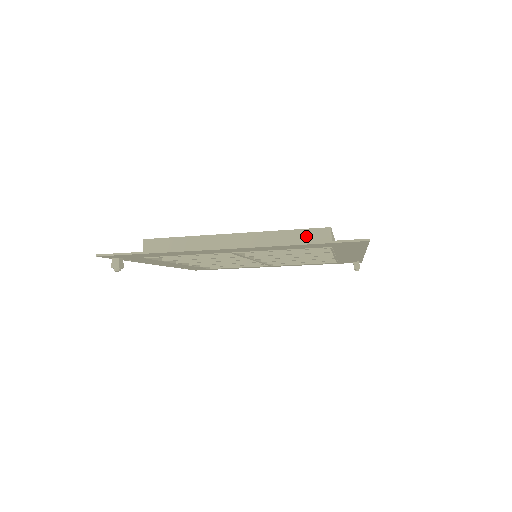
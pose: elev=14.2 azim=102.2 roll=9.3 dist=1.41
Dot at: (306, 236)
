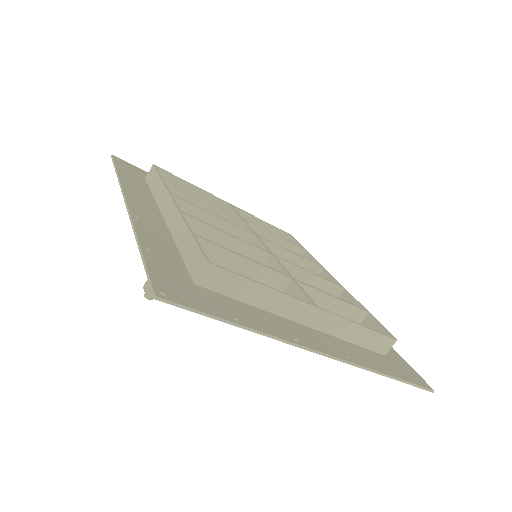
Dot at: (375, 340)
